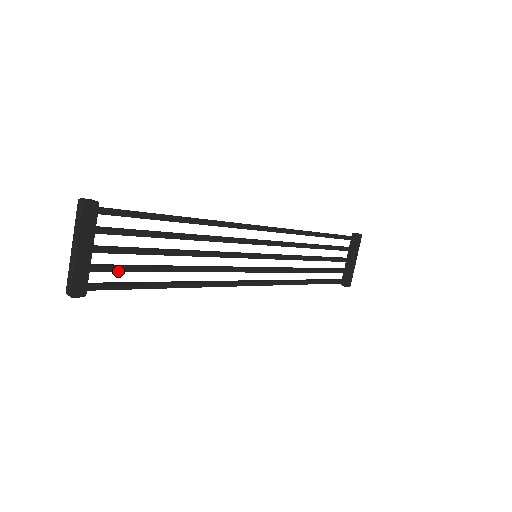
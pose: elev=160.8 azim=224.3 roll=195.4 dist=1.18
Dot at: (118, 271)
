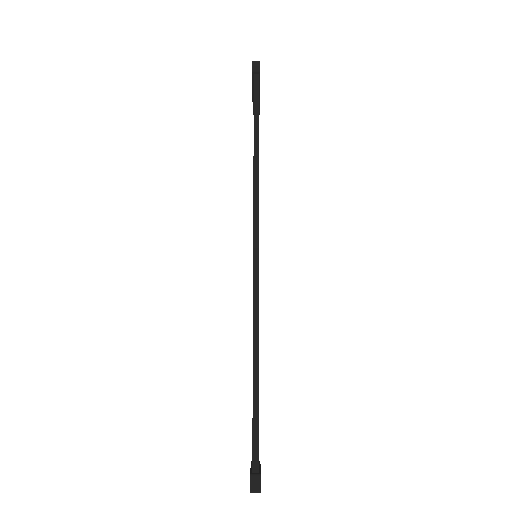
Dot at: occluded
